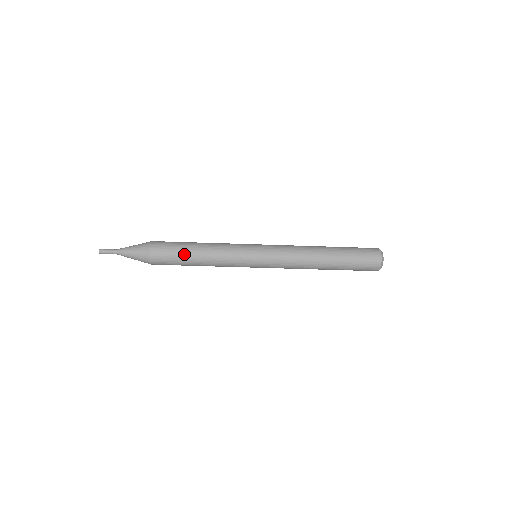
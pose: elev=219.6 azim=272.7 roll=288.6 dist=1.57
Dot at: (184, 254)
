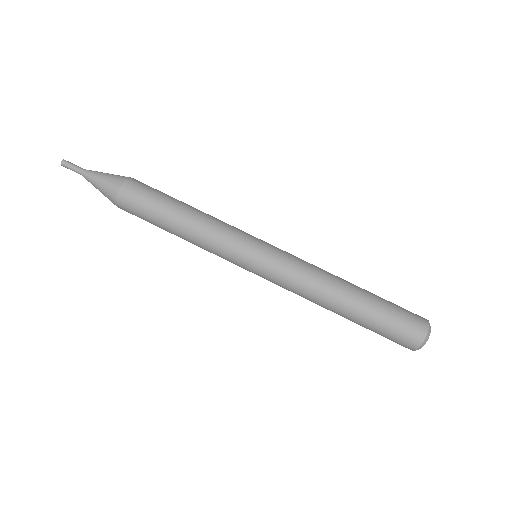
Dot at: occluded
